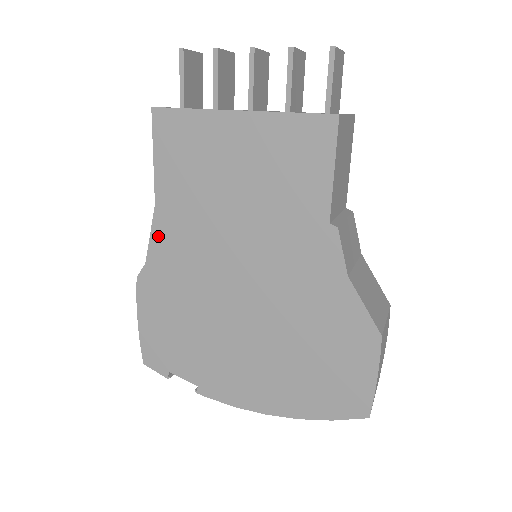
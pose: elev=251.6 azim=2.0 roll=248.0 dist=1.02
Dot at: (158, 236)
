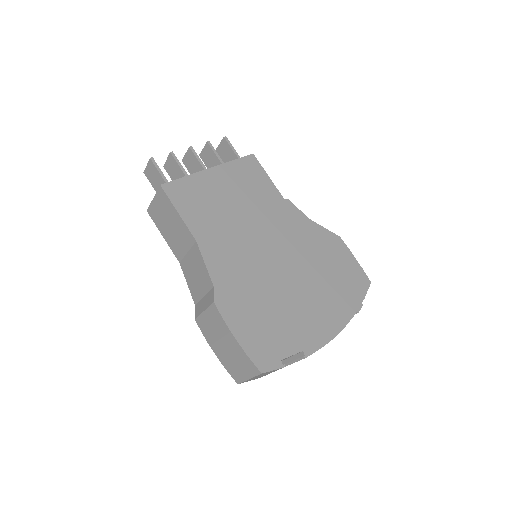
Dot at: (211, 261)
